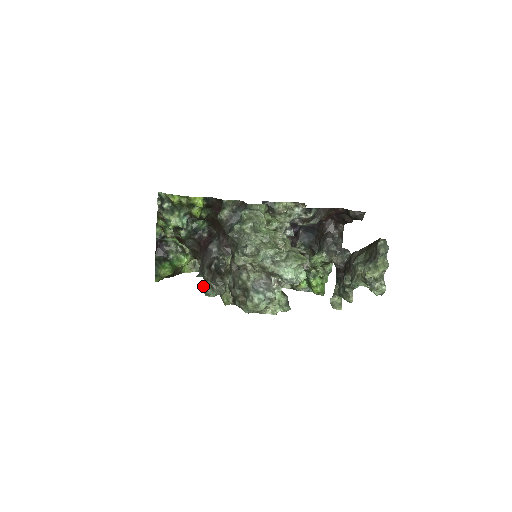
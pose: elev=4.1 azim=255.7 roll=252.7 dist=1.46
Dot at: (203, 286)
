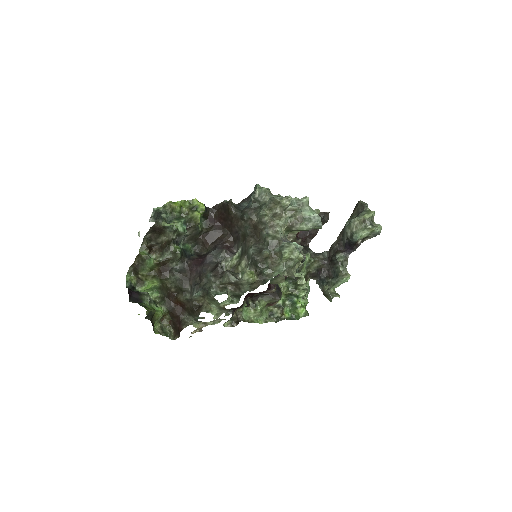
Dot at: (210, 291)
